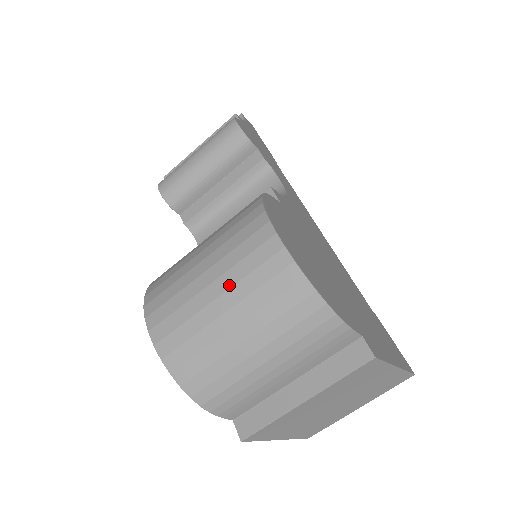
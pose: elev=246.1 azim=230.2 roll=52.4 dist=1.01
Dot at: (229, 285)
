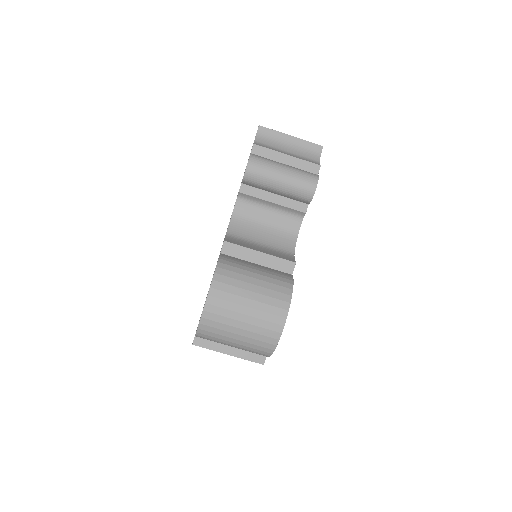
Dot at: (252, 323)
